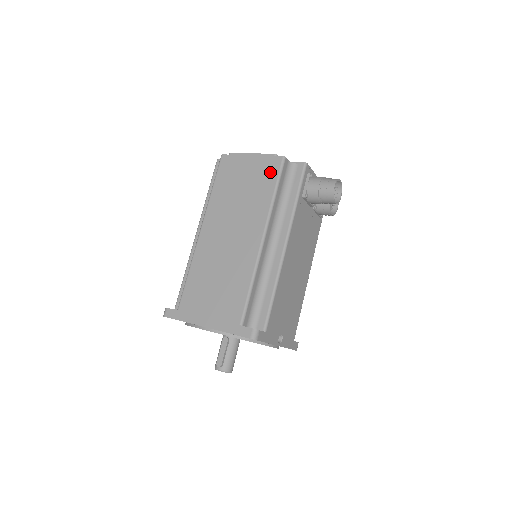
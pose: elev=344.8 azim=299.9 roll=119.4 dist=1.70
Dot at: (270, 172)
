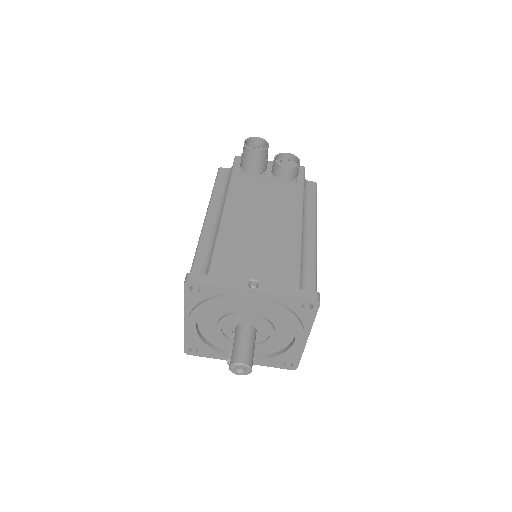
Dot at: occluded
